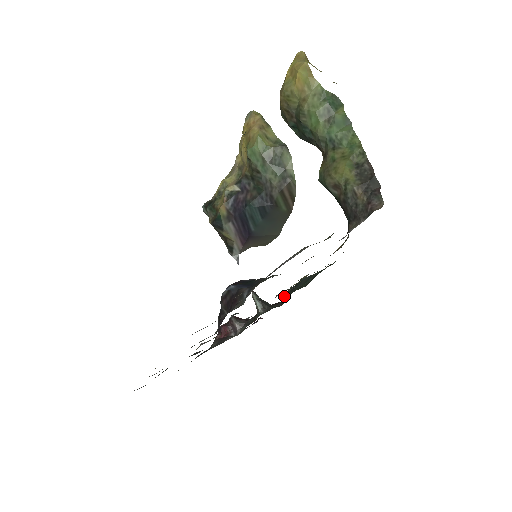
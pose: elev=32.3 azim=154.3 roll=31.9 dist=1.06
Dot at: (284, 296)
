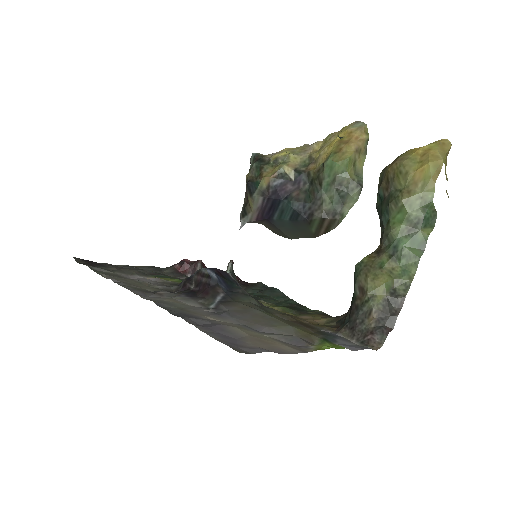
Dot at: (253, 285)
